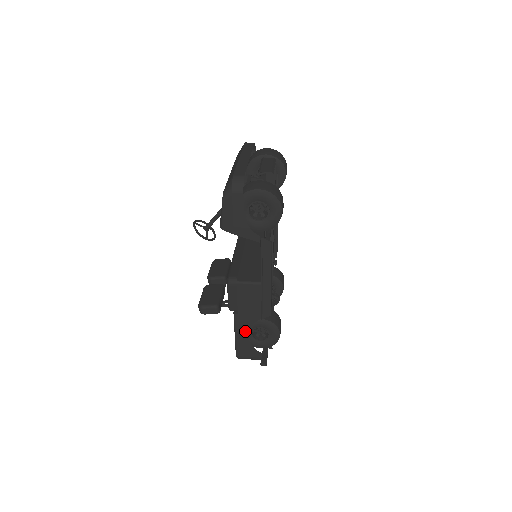
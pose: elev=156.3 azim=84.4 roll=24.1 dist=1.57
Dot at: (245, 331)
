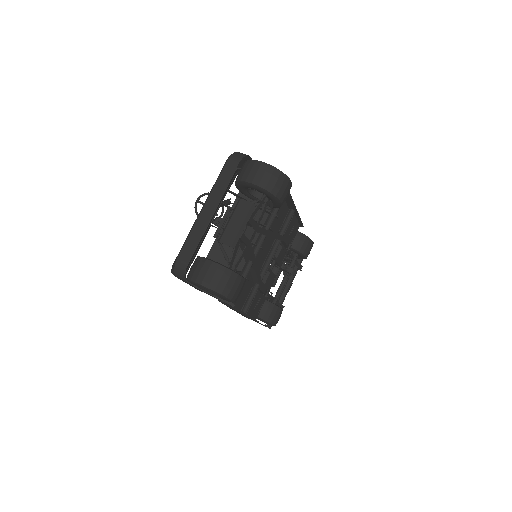
Dot at: (242, 314)
